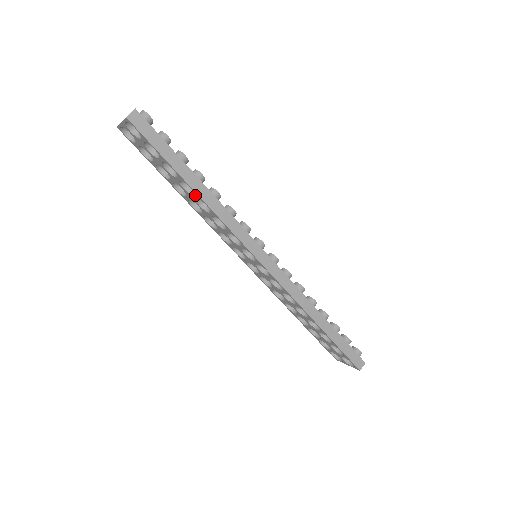
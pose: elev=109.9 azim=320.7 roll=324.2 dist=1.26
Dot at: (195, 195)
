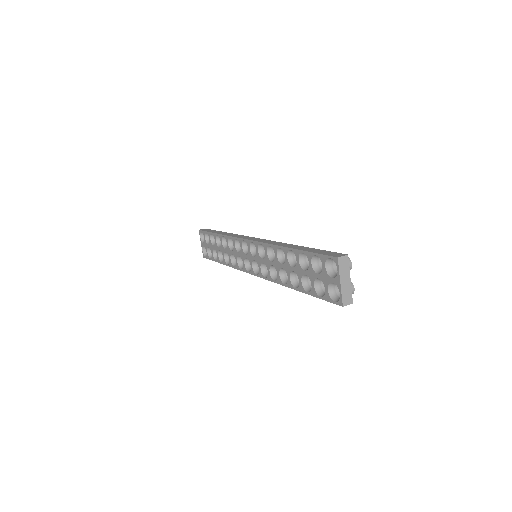
Dot at: (220, 239)
